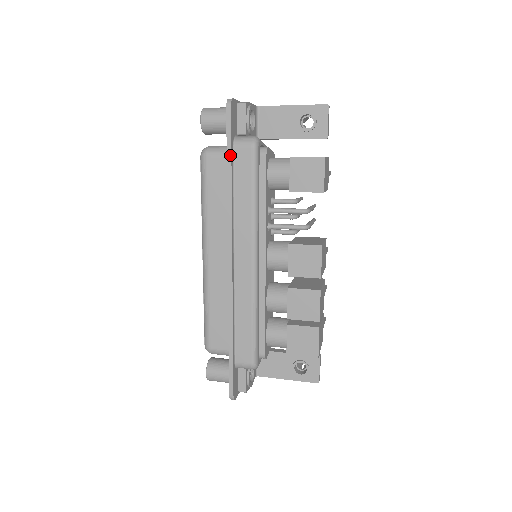
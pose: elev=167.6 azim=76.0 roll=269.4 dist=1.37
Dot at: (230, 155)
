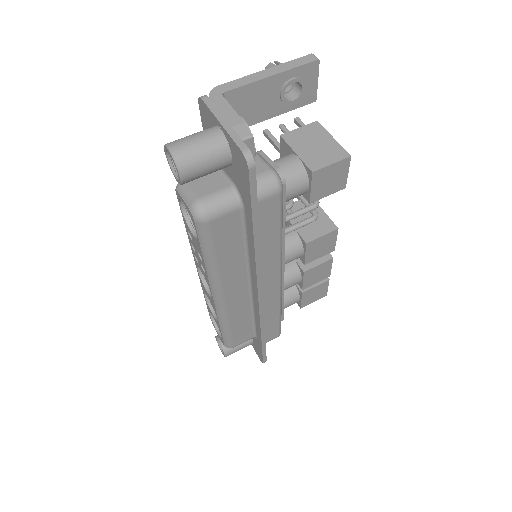
Dot at: (257, 217)
